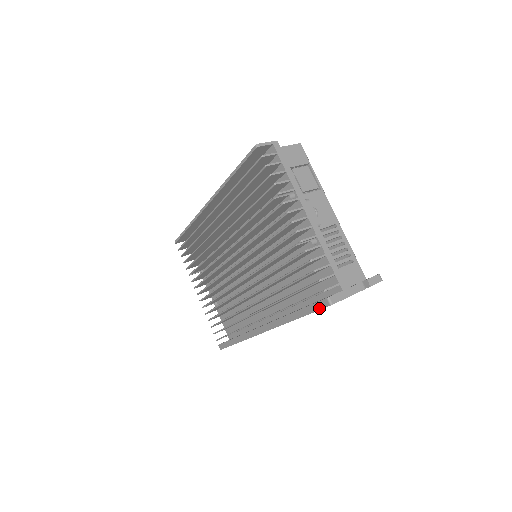
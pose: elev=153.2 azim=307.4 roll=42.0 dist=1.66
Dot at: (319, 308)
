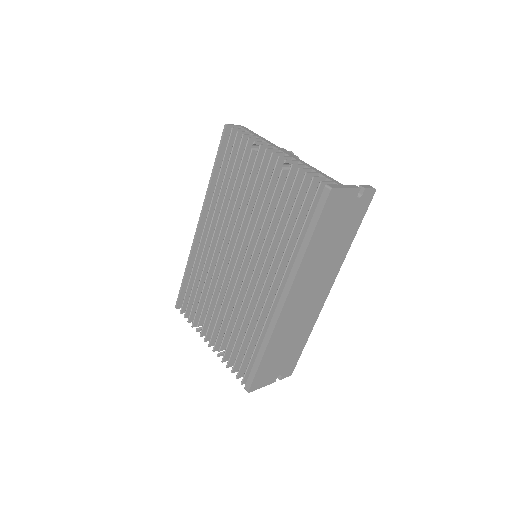
Dot at: (323, 205)
